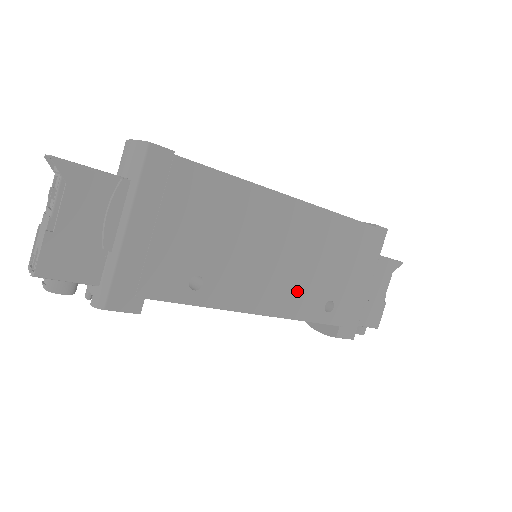
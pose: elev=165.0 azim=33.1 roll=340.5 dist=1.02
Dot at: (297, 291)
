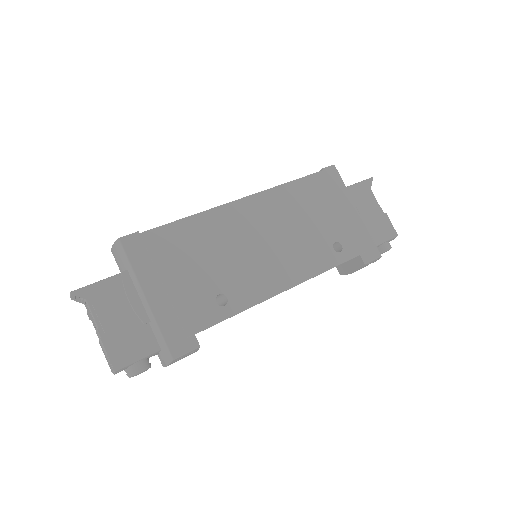
Dot at: (302, 254)
